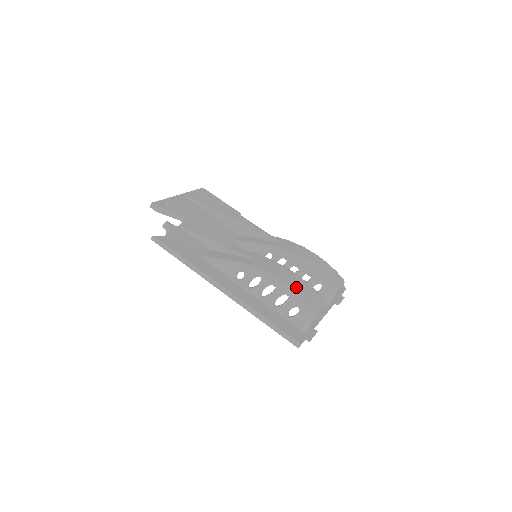
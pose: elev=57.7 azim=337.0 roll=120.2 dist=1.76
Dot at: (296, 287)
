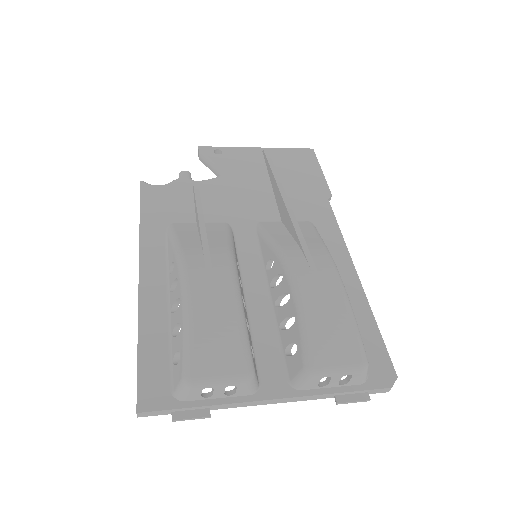
Dot at: (201, 320)
